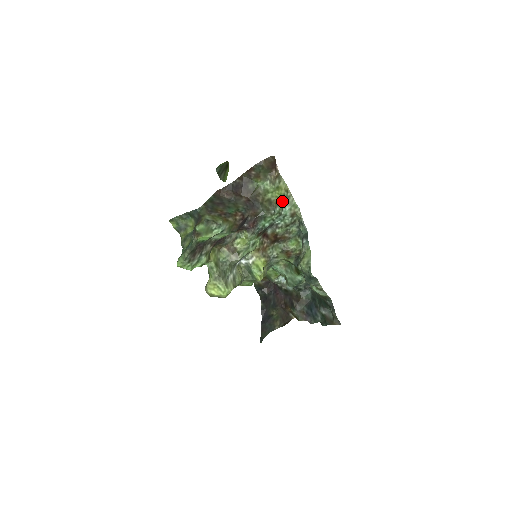
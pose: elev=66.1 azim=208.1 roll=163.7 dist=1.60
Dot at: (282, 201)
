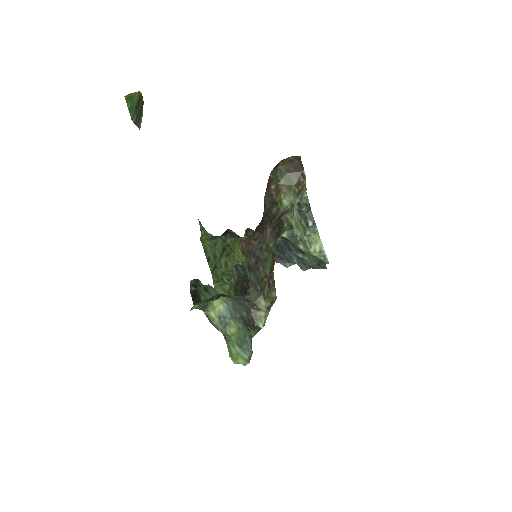
Dot at: occluded
